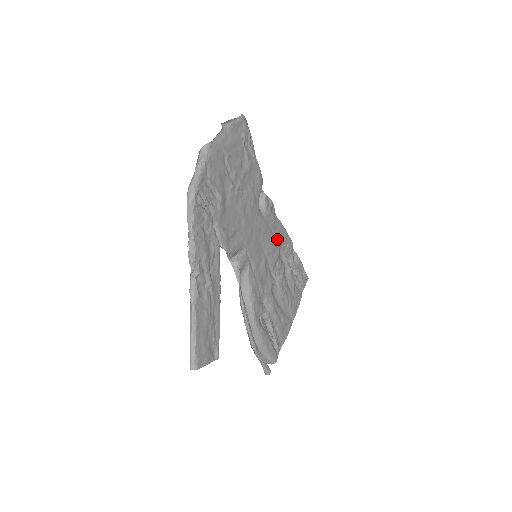
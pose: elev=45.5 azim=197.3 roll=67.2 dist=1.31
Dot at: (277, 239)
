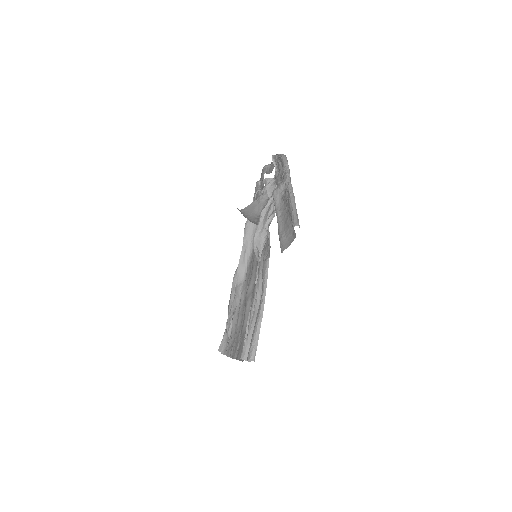
Dot at: (247, 274)
